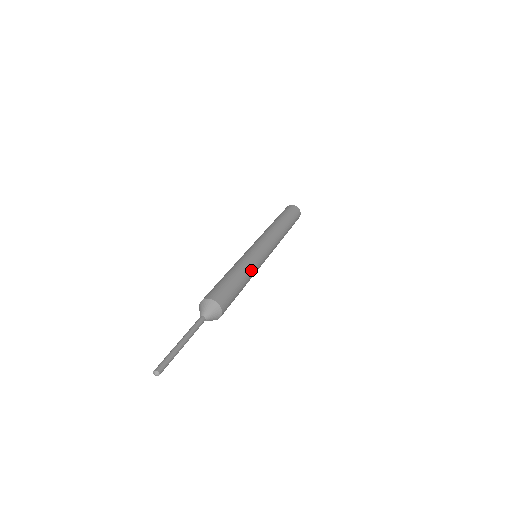
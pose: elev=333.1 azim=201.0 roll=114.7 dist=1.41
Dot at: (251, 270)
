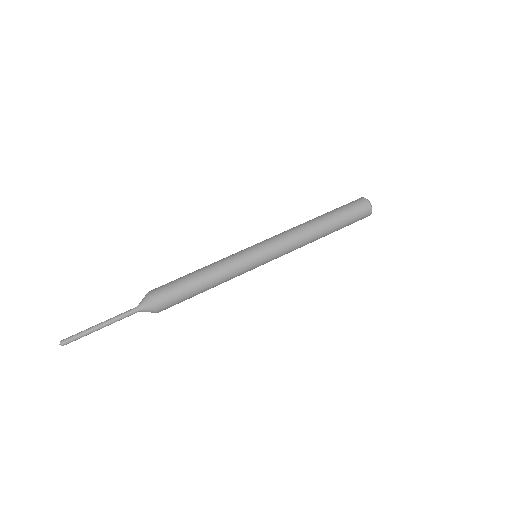
Dot at: (222, 269)
